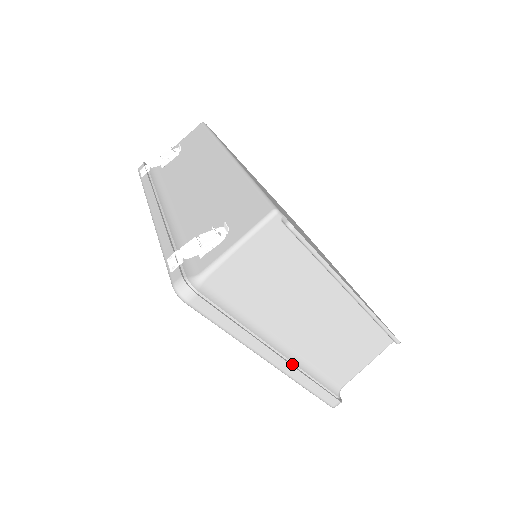
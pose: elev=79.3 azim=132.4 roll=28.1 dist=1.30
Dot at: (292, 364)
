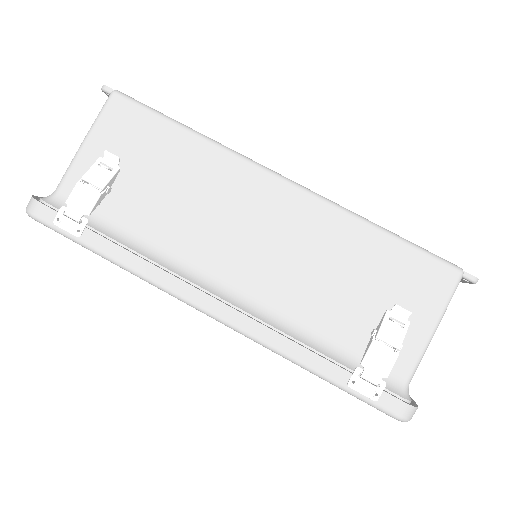
Dot at: occluded
